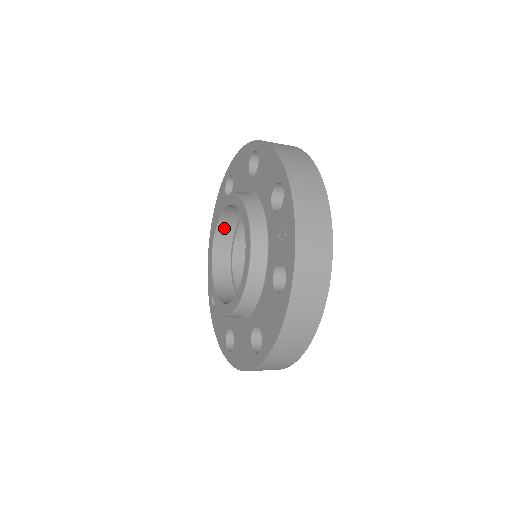
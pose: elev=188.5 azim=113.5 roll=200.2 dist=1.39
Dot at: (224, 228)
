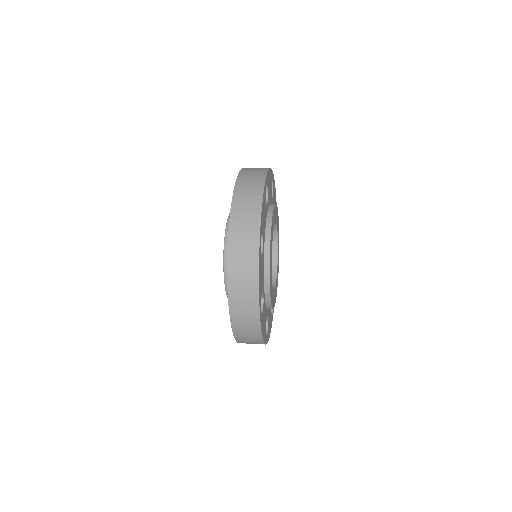
Dot at: occluded
